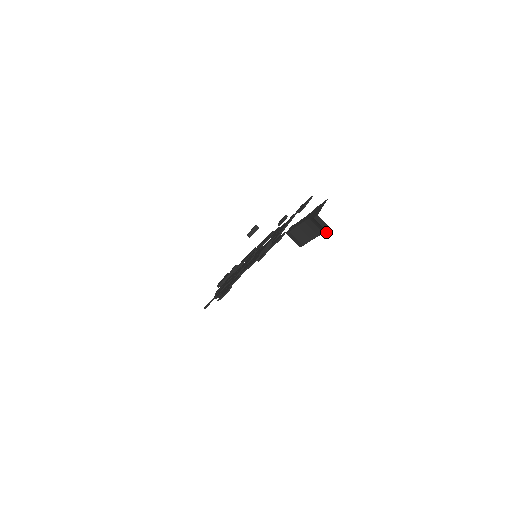
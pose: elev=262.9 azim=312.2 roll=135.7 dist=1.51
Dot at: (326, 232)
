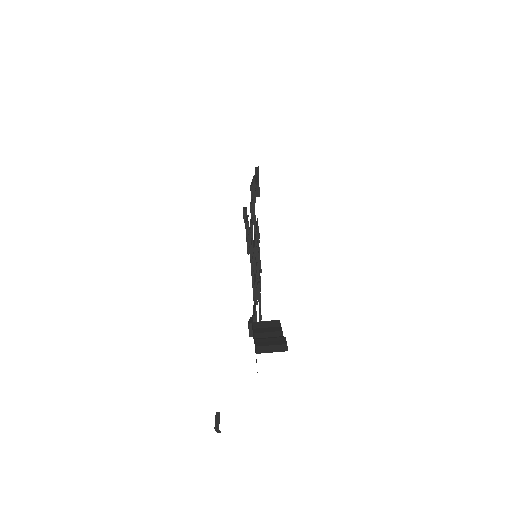
Dot at: occluded
